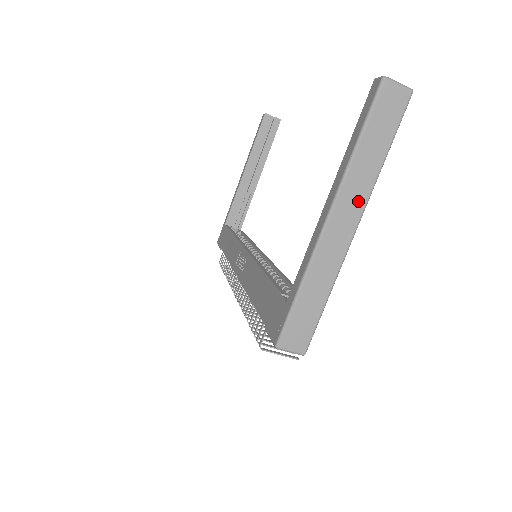
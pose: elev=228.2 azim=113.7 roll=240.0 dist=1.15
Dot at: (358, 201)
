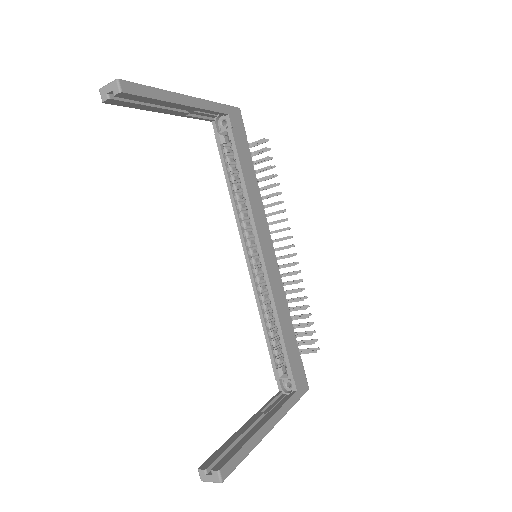
Dot at: occluded
